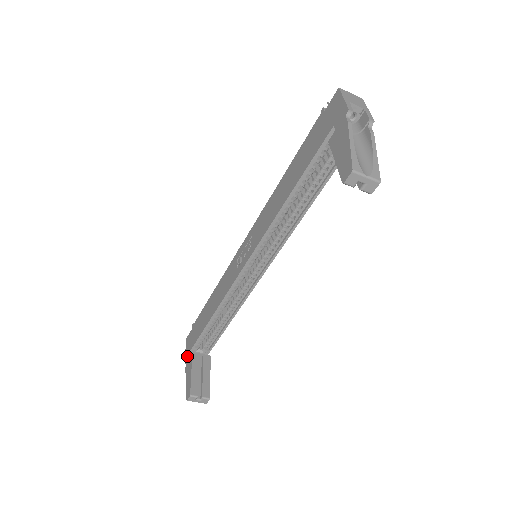
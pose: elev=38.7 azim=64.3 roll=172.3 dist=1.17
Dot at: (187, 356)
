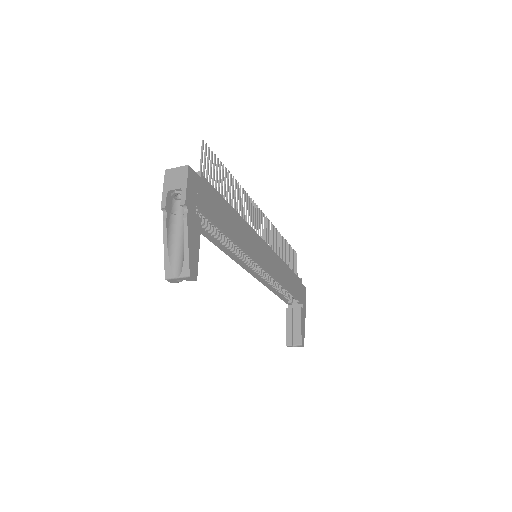
Dot at: occluded
